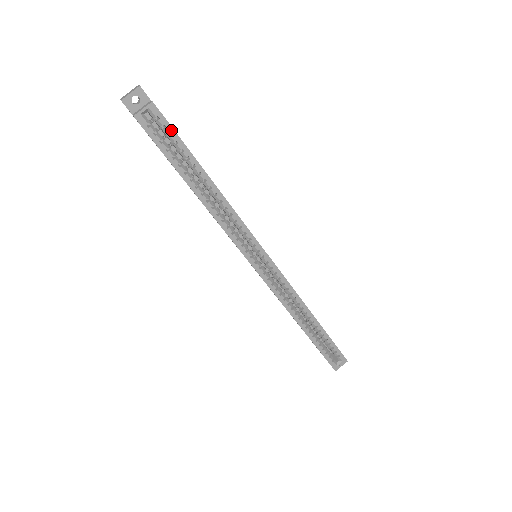
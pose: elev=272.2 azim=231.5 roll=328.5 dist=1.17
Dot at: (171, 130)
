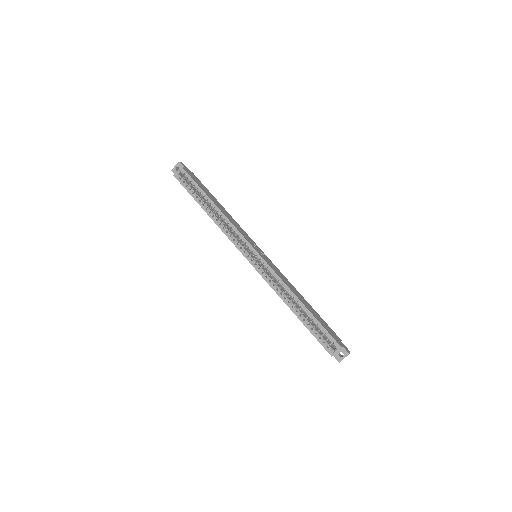
Dot at: (191, 179)
